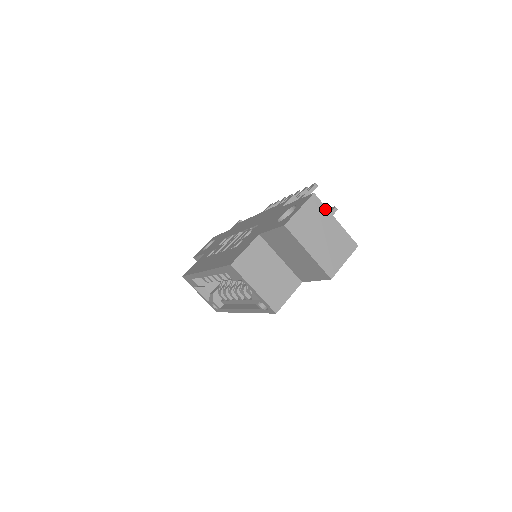
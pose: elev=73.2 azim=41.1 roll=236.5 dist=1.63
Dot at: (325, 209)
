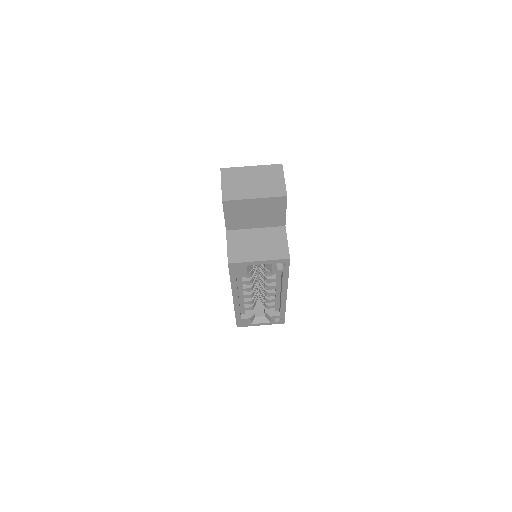
Dot at: (237, 169)
